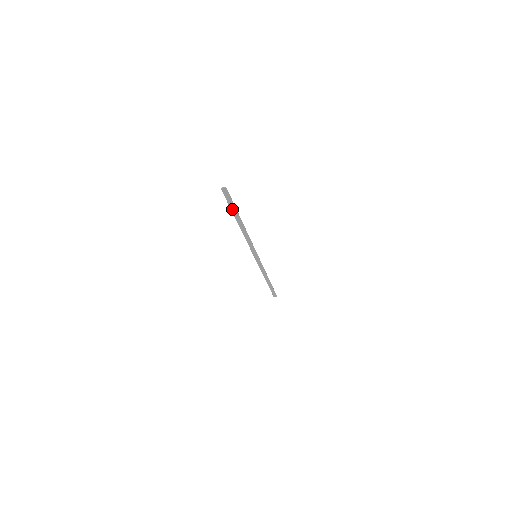
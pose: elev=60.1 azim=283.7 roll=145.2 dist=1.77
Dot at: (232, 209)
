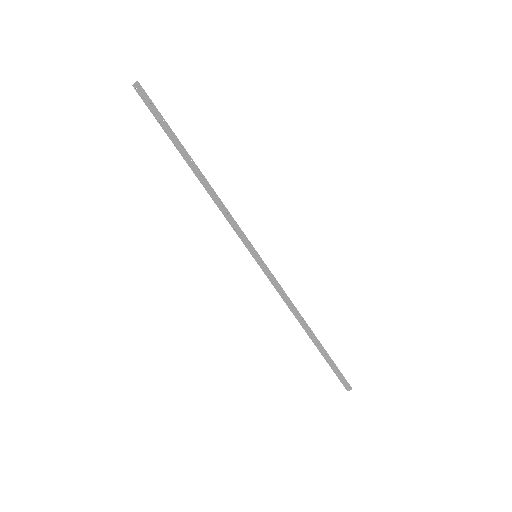
Dot at: (166, 131)
